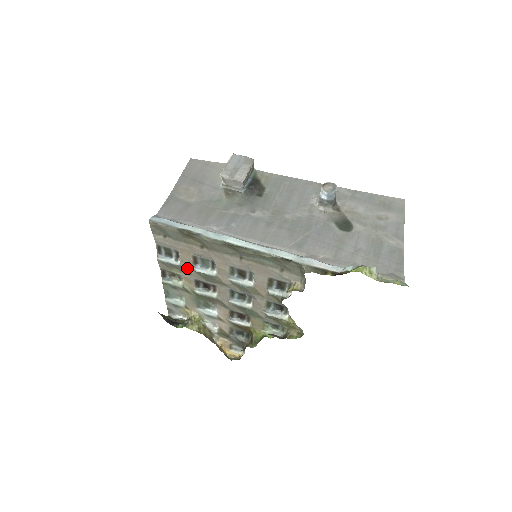
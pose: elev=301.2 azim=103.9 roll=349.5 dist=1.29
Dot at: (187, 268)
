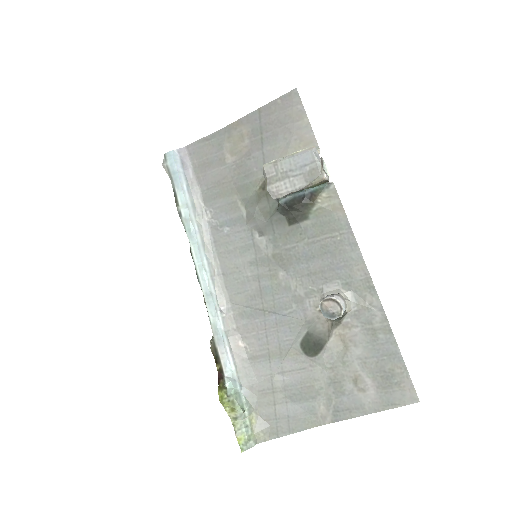
Dot at: occluded
